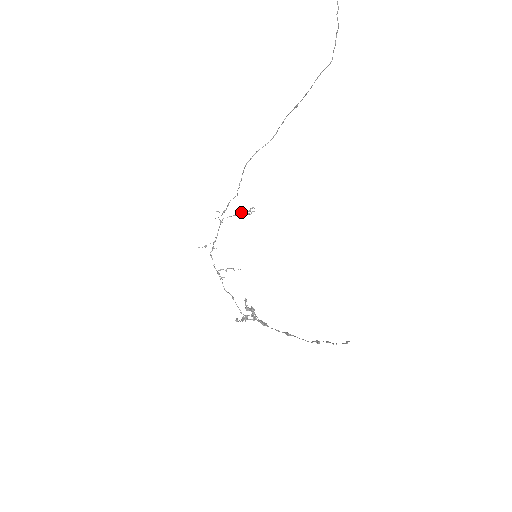
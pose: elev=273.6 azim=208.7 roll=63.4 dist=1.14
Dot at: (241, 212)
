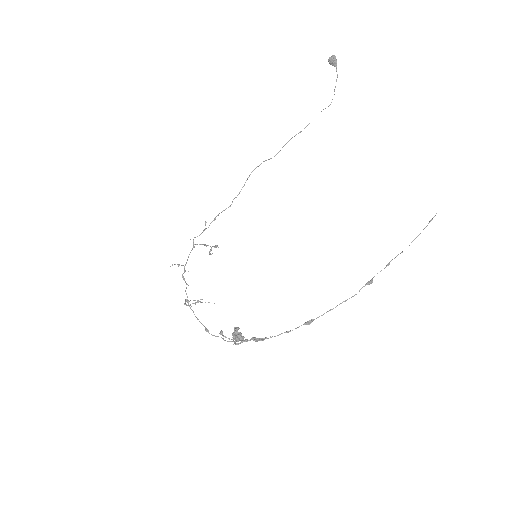
Dot at: (208, 245)
